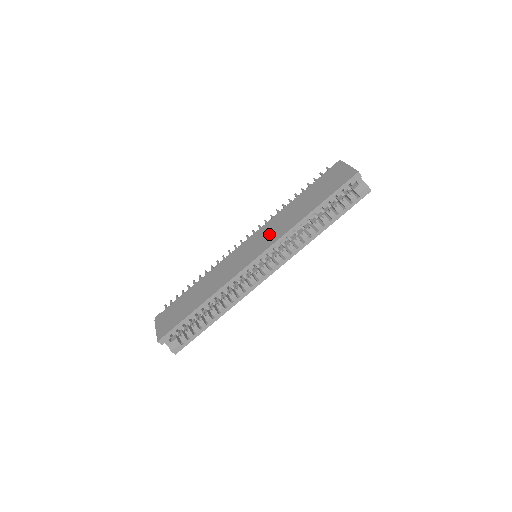
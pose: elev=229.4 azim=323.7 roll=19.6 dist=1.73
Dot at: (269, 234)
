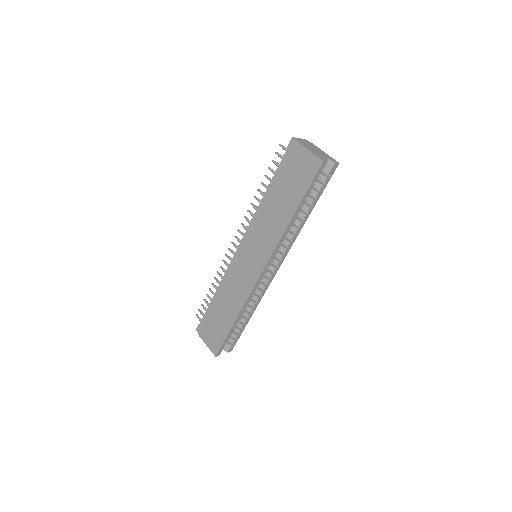
Dot at: (261, 241)
